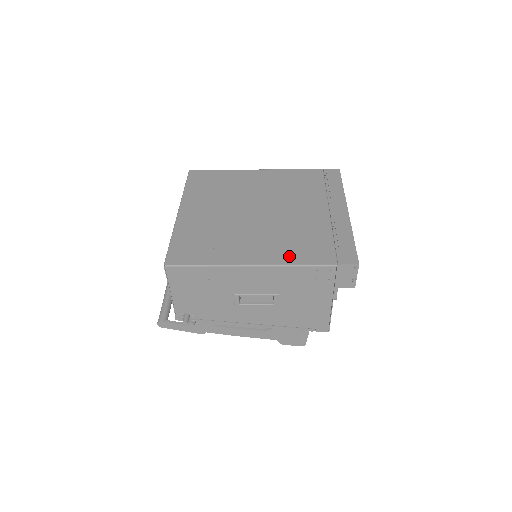
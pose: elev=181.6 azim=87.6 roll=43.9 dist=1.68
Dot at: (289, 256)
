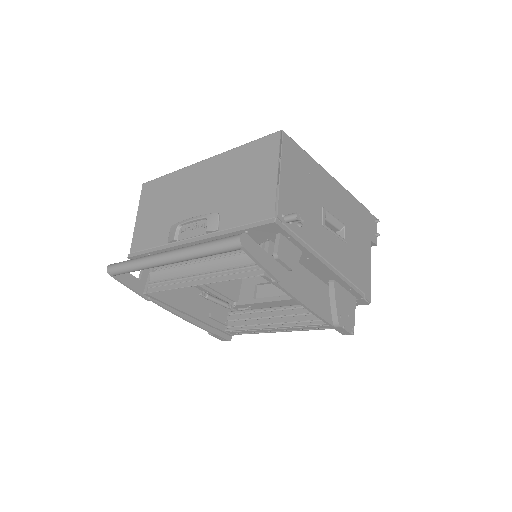
Dot at: occluded
